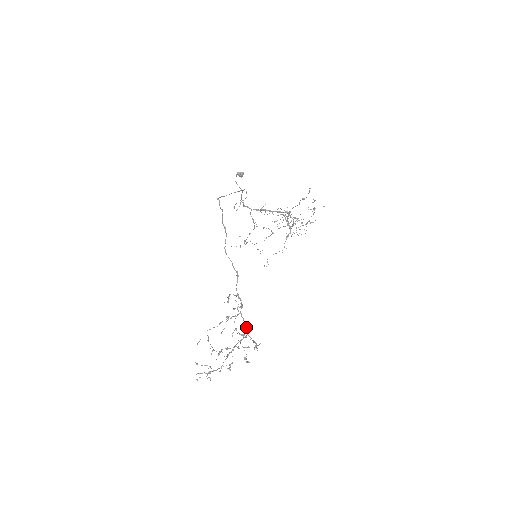
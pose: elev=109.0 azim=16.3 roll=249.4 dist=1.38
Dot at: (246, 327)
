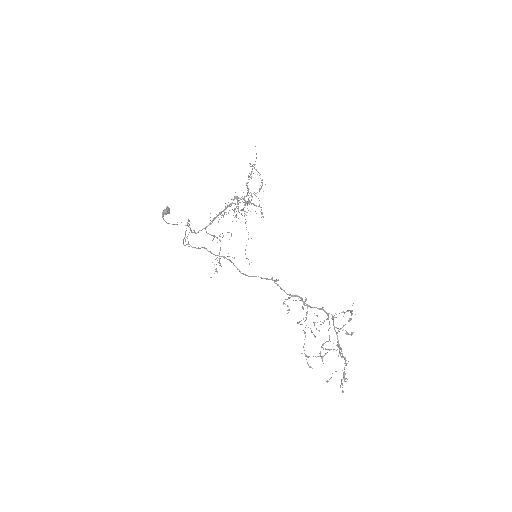
Dot at: (324, 310)
